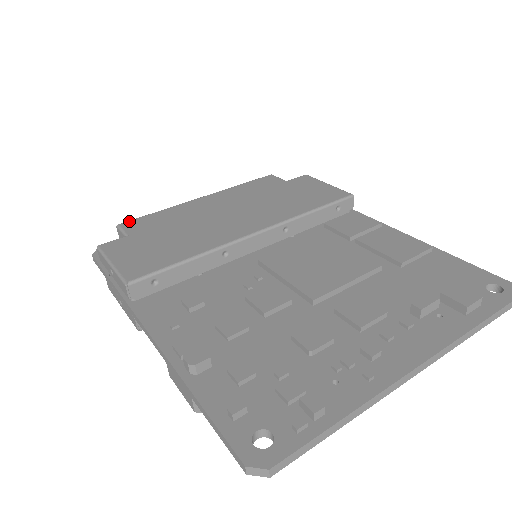
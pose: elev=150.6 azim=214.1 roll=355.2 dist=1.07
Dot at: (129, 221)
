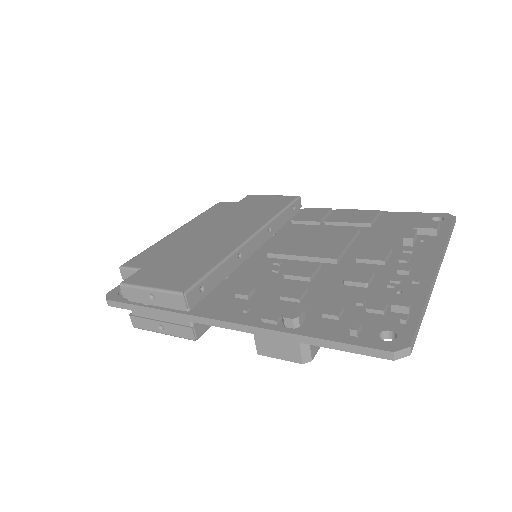
Dot at: (129, 261)
